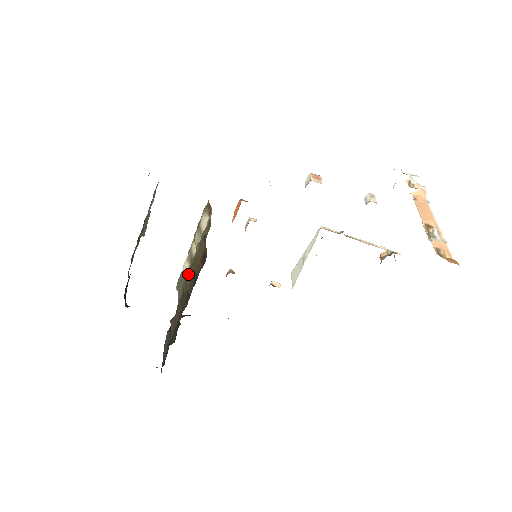
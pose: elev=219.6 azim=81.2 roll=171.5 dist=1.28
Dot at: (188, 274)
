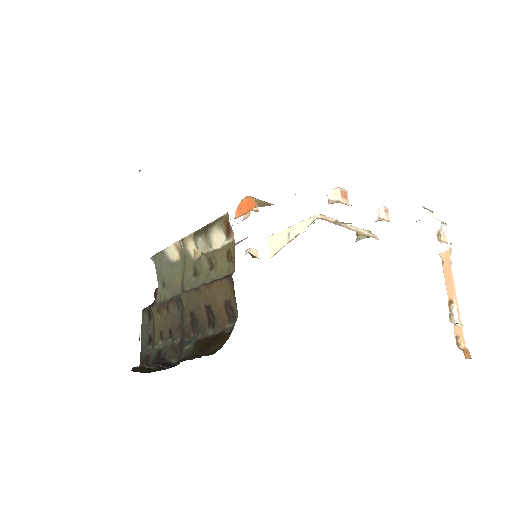
Dot at: (191, 290)
